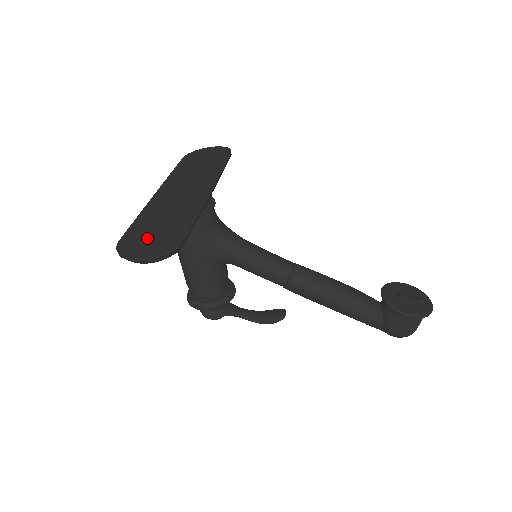
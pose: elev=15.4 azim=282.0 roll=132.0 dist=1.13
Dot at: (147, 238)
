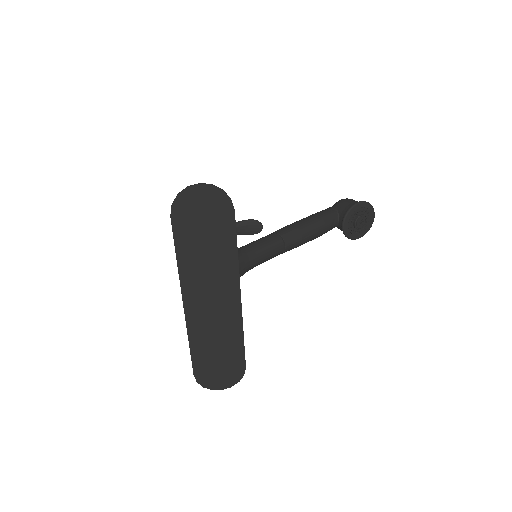
Dot at: (216, 371)
